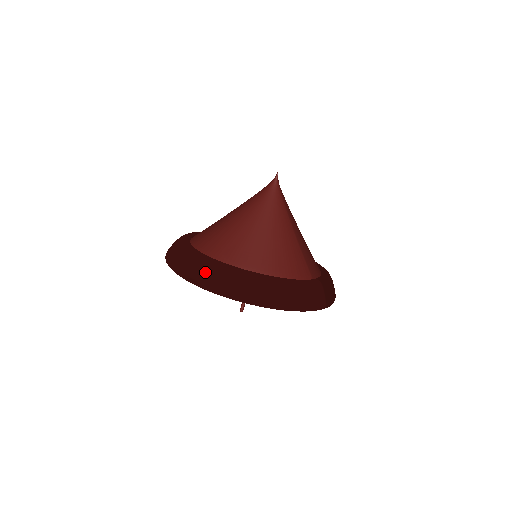
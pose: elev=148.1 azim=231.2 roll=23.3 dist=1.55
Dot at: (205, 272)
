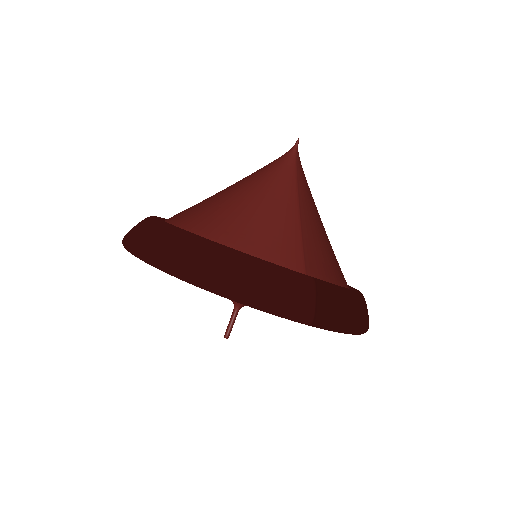
Dot at: (139, 231)
